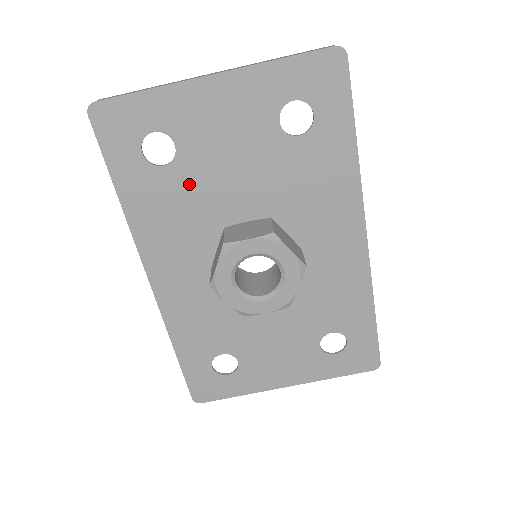
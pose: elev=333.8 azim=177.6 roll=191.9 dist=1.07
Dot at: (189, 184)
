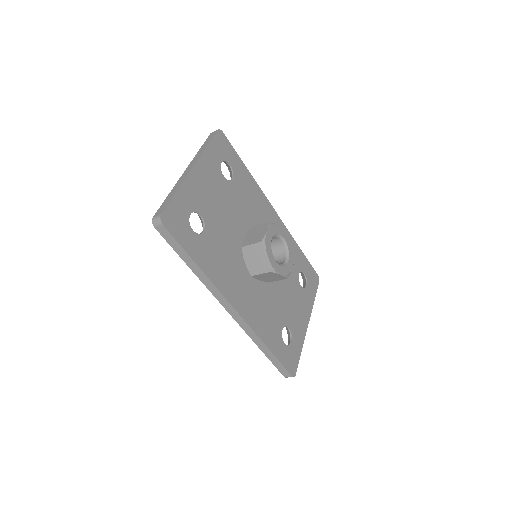
Dot at: (217, 234)
